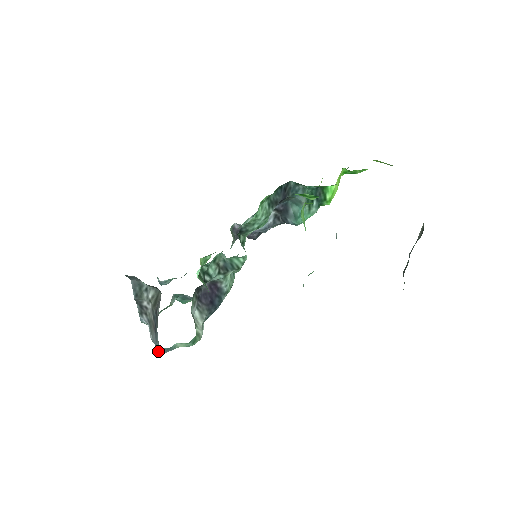
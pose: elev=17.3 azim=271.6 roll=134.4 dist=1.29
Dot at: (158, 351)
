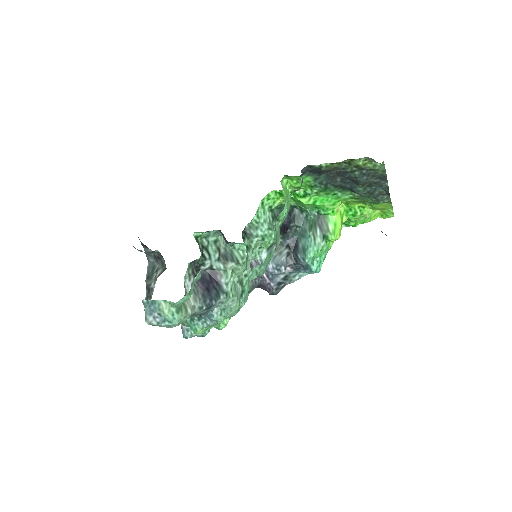
Dot at: (145, 317)
